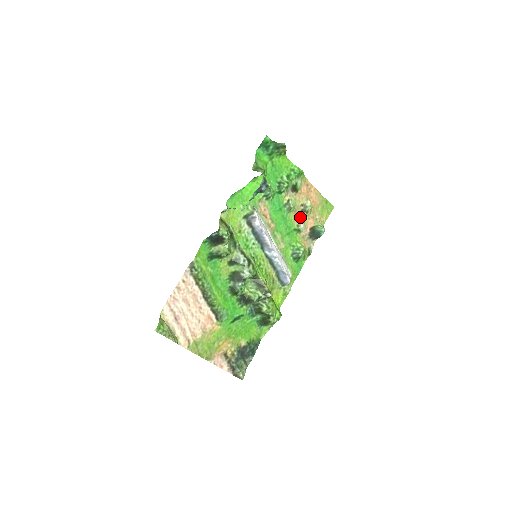
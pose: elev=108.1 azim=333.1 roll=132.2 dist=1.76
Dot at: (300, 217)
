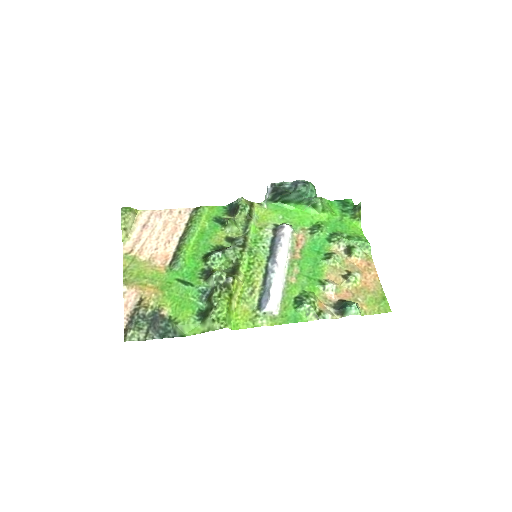
Dot at: (337, 280)
